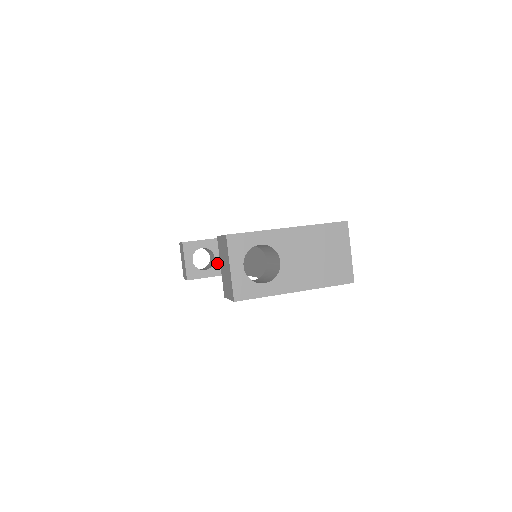
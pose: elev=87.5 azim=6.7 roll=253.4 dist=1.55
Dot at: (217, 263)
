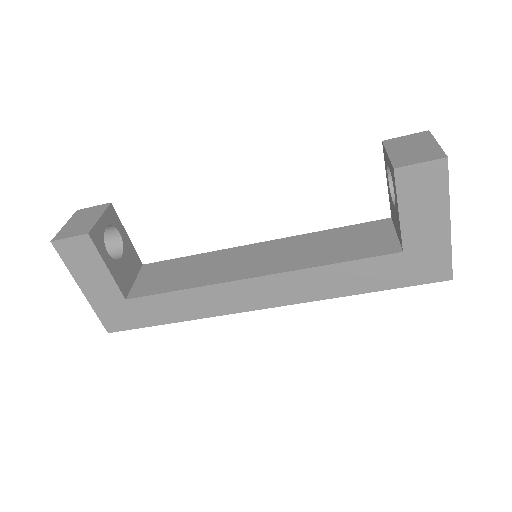
Dot at: (120, 264)
